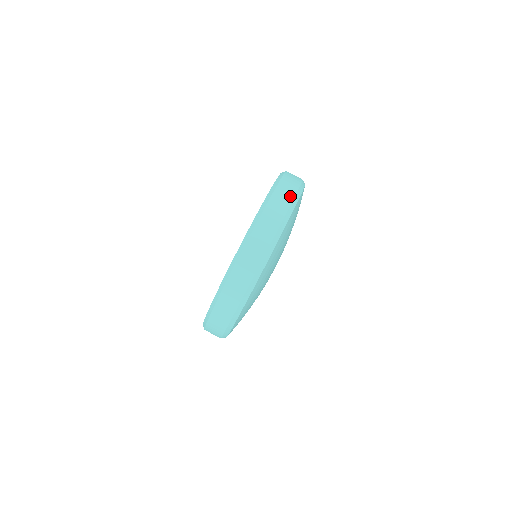
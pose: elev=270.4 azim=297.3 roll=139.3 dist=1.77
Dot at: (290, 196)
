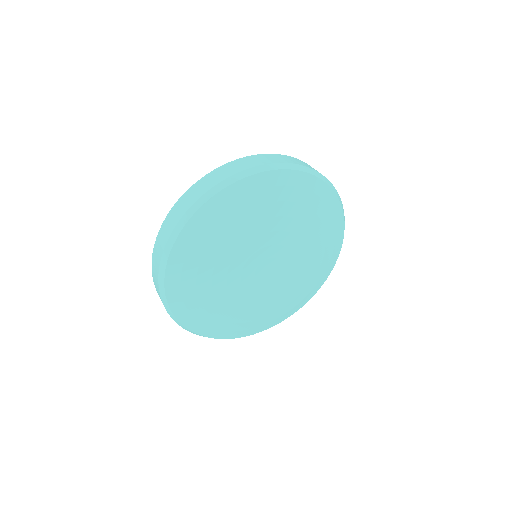
Dot at: occluded
